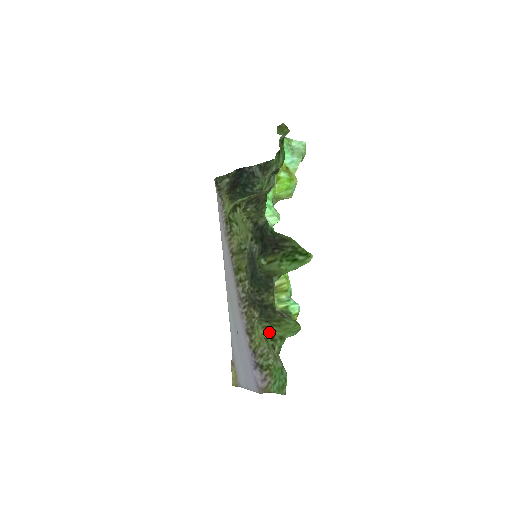
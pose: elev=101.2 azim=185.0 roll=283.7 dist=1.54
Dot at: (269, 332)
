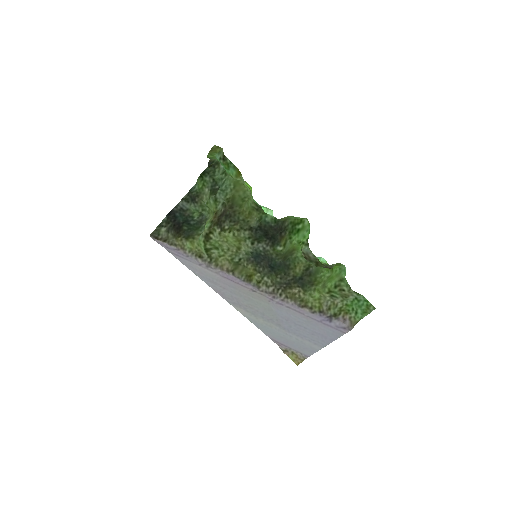
Dot at: (327, 286)
